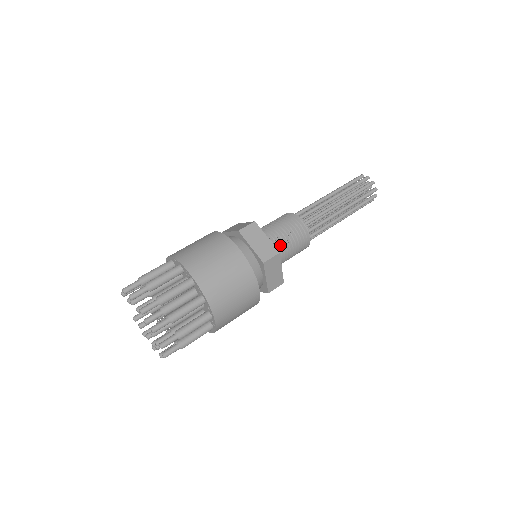
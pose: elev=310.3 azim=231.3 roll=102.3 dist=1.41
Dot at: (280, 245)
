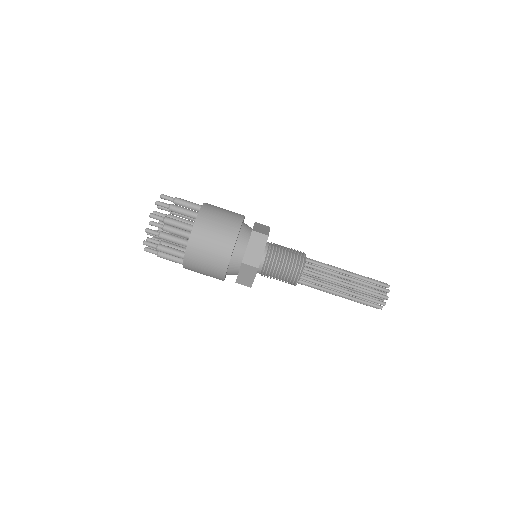
Dot at: (271, 265)
